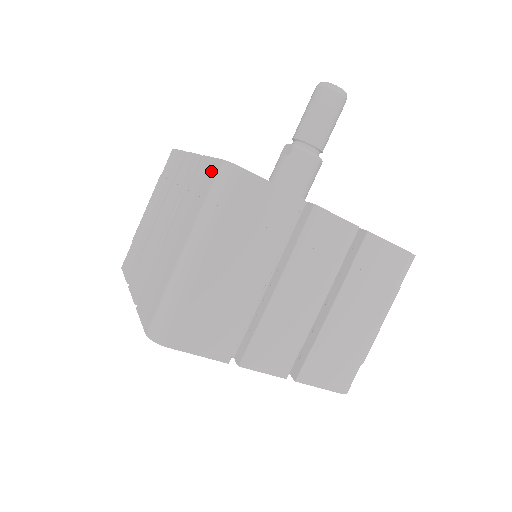
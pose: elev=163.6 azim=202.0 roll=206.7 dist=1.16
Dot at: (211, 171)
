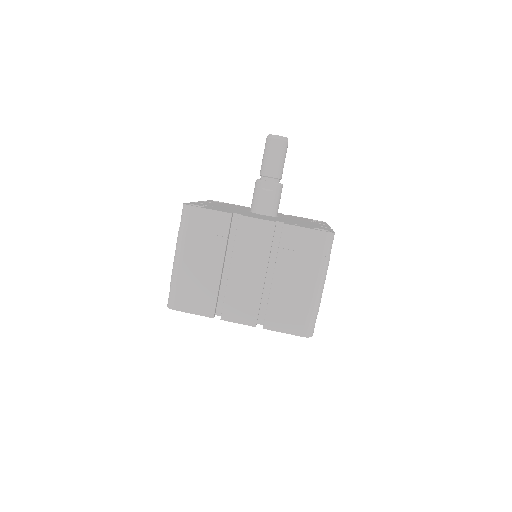
Dot at: (312, 237)
